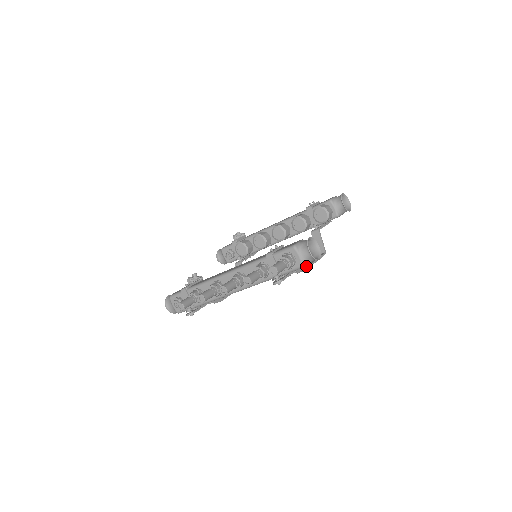
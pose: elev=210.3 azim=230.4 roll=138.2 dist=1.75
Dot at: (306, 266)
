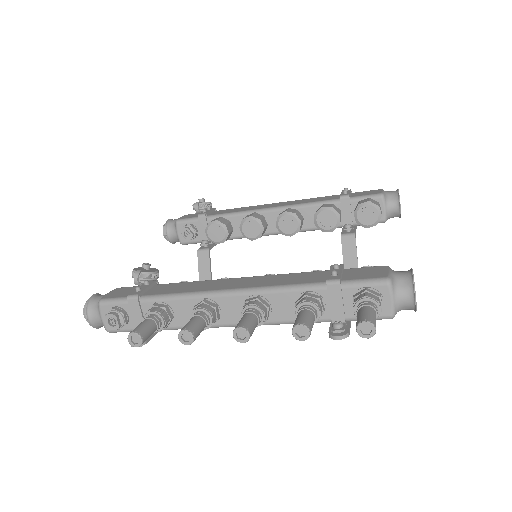
Dot at: occluded
